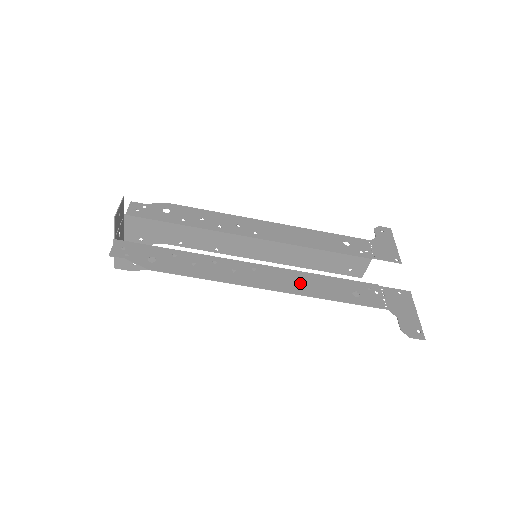
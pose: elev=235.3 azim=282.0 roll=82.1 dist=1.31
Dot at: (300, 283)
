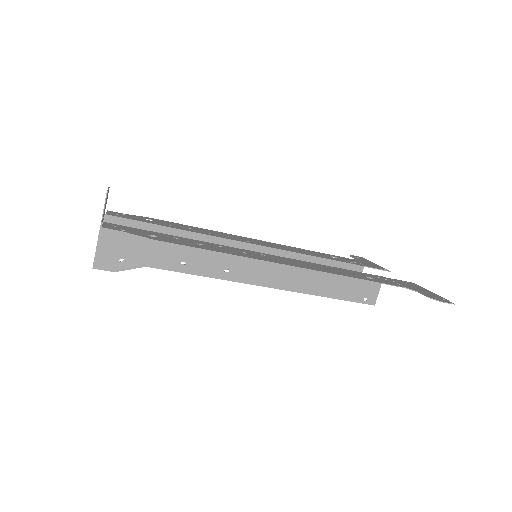
Dot at: (314, 266)
